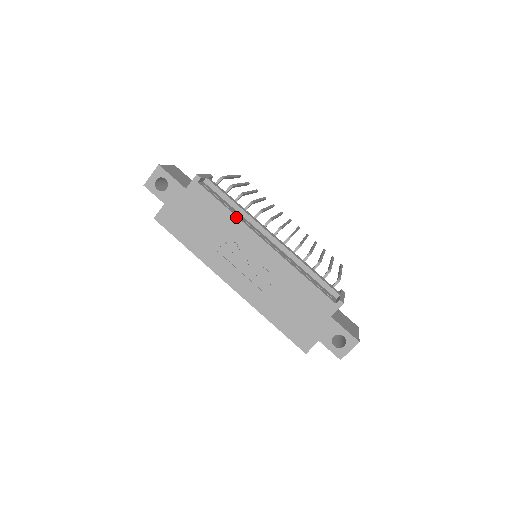
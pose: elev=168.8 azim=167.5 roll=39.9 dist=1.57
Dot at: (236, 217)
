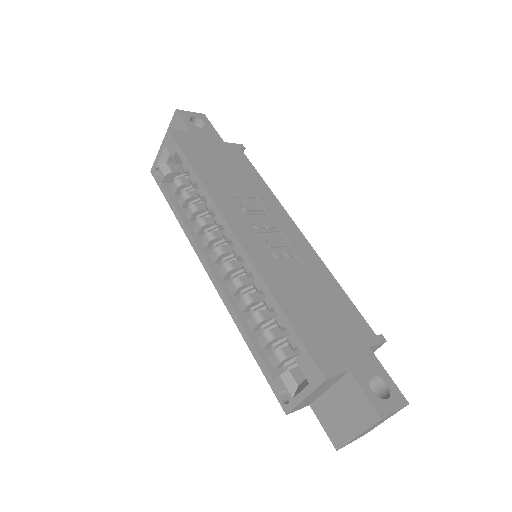
Dot at: (271, 192)
